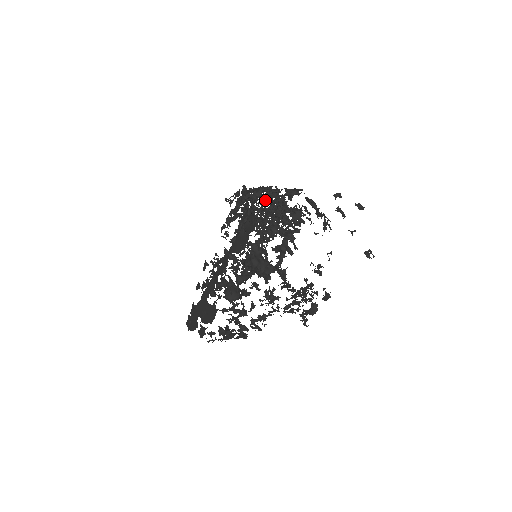
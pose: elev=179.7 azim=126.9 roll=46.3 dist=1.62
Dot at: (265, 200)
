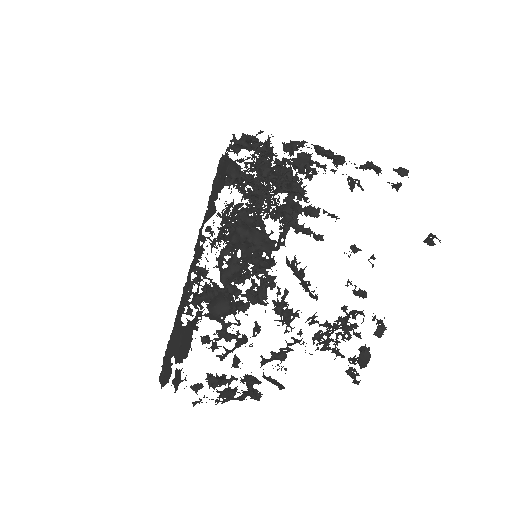
Dot at: (251, 148)
